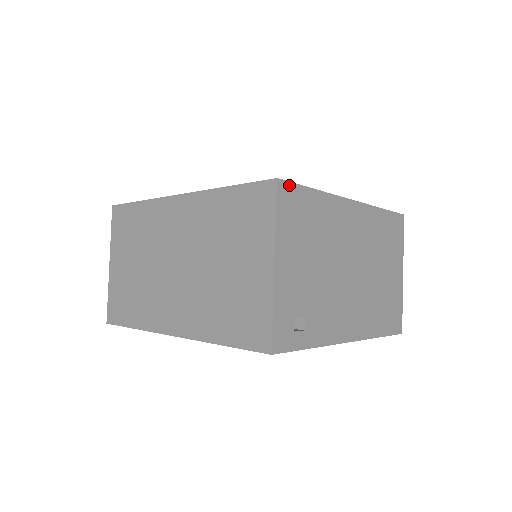
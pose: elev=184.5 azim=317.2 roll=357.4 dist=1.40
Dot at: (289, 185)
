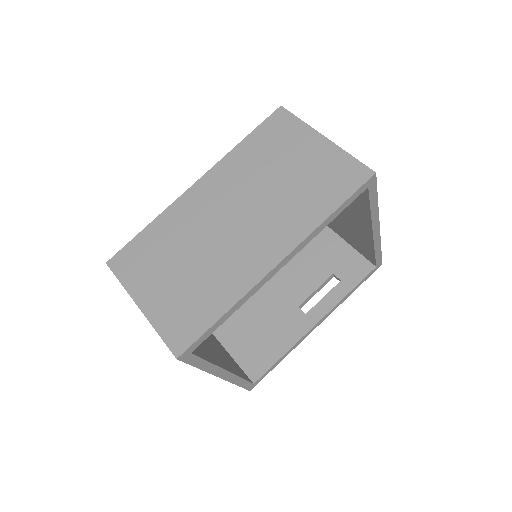
Dot at: occluded
